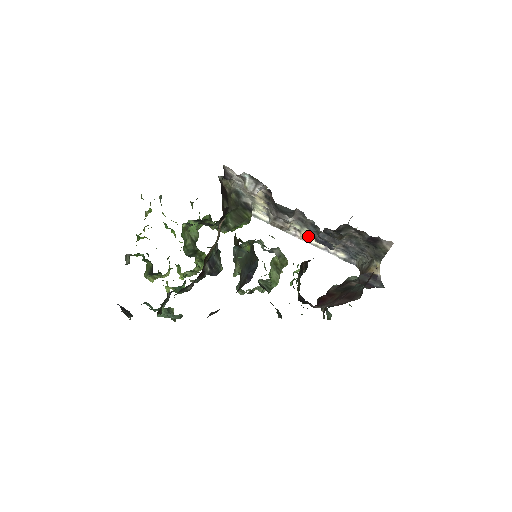
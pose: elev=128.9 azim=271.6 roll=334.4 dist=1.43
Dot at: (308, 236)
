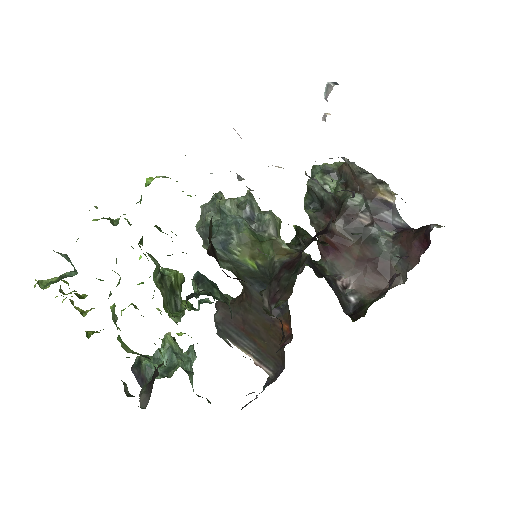
Dot at: occluded
